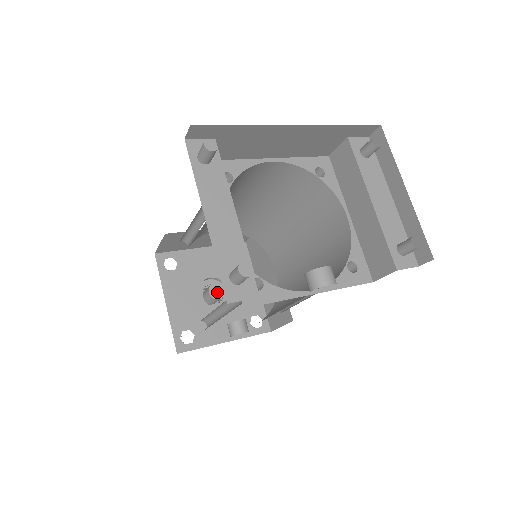
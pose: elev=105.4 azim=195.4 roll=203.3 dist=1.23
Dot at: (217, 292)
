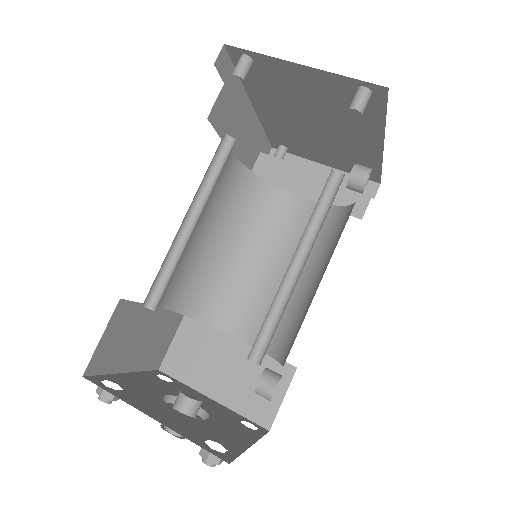
Dot at: (193, 396)
